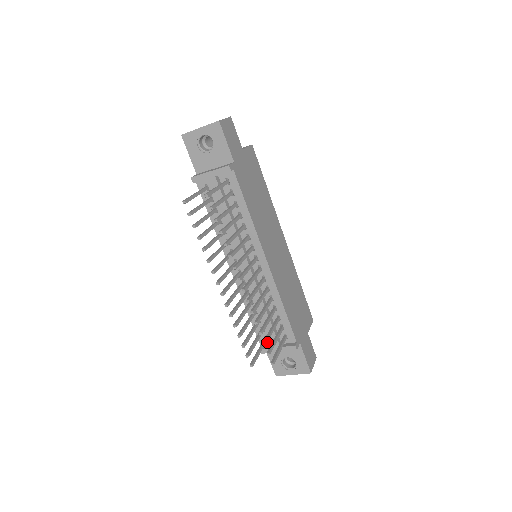
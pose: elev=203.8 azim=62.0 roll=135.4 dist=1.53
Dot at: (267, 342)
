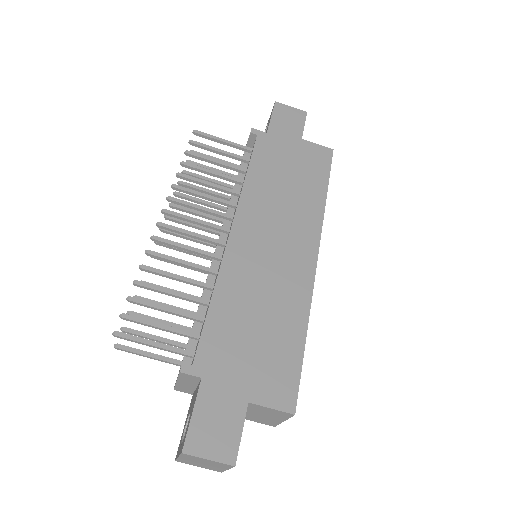
Dot at: occluded
